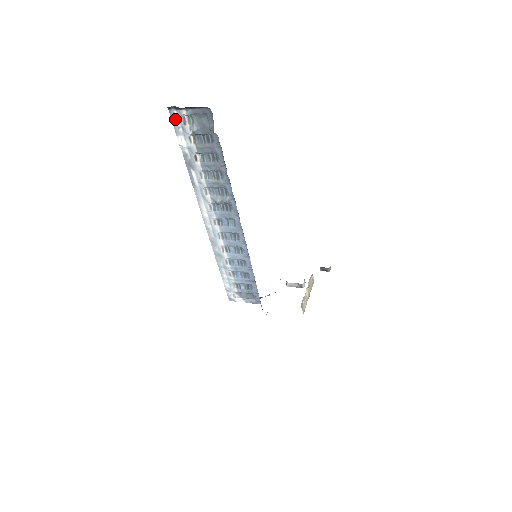
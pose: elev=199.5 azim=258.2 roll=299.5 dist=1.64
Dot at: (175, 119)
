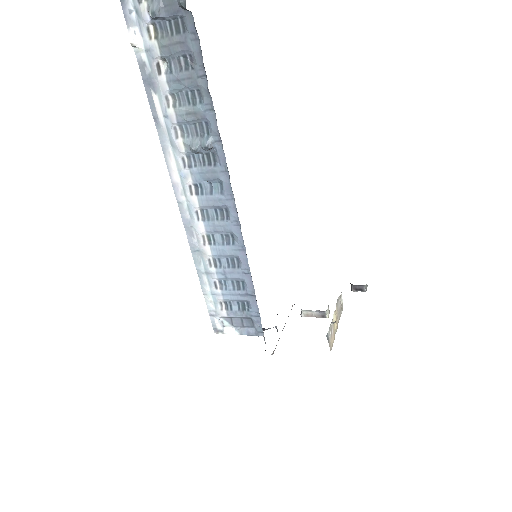
Dot at: out of frame
